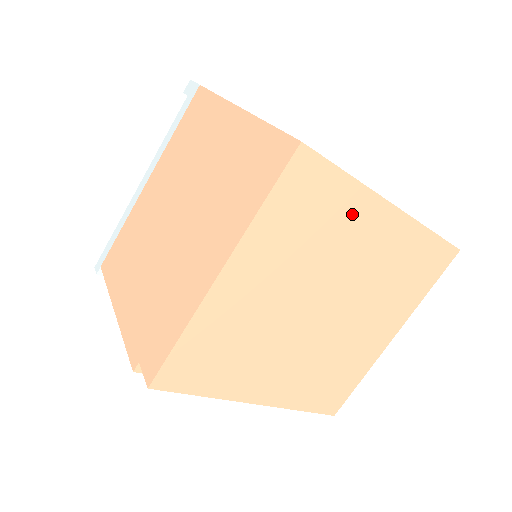
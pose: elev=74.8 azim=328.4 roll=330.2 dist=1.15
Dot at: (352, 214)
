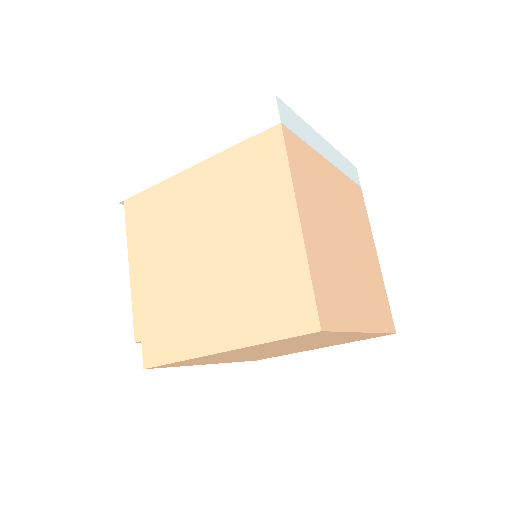
Dot at: (332, 336)
